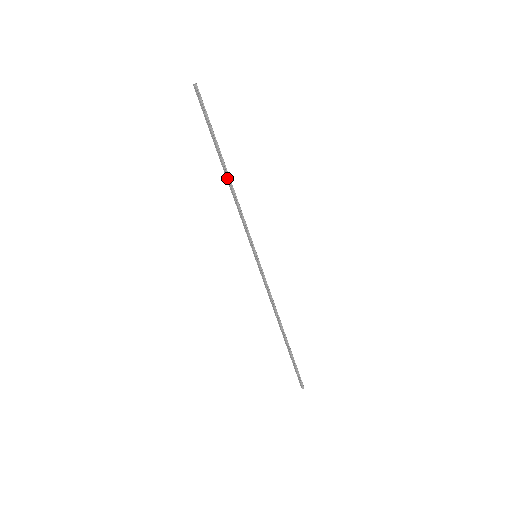
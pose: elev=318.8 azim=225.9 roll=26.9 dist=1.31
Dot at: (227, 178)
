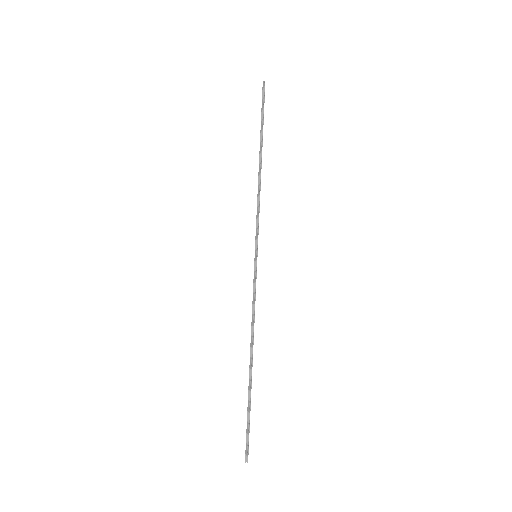
Dot at: (259, 167)
